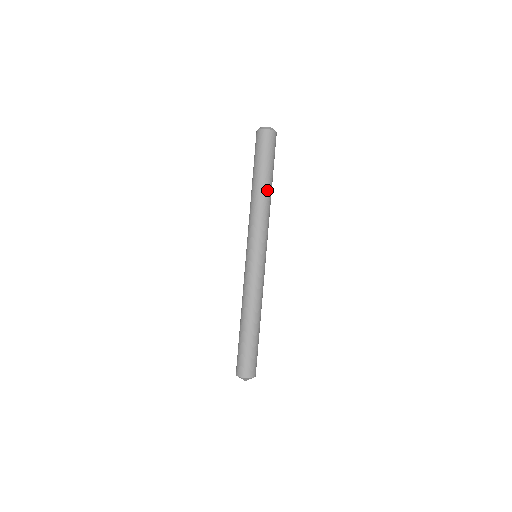
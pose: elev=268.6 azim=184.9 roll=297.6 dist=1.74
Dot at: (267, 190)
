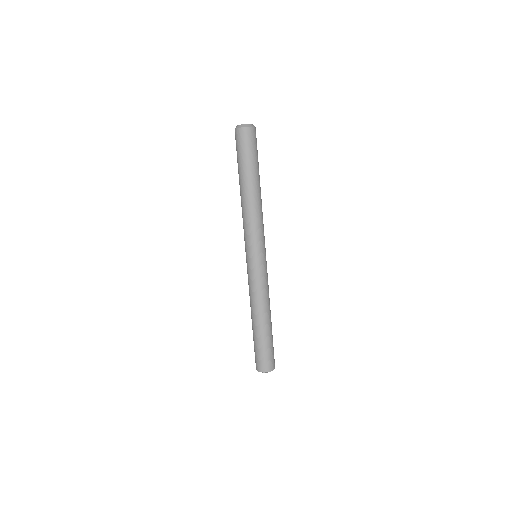
Dot at: (260, 189)
